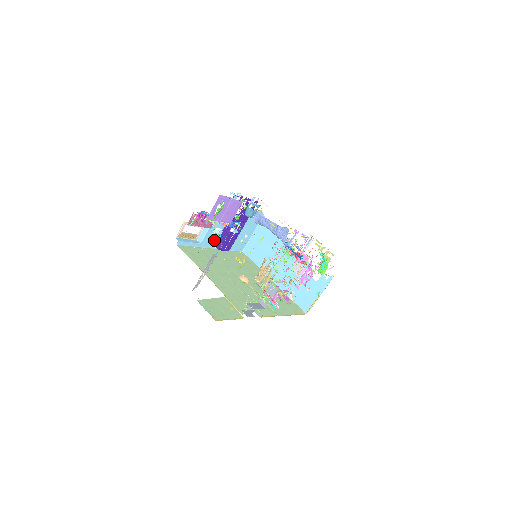
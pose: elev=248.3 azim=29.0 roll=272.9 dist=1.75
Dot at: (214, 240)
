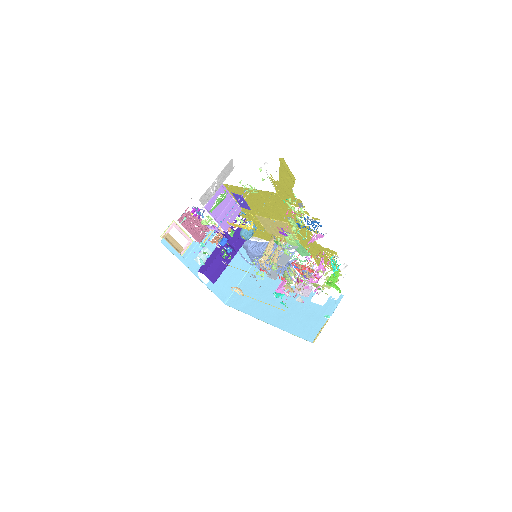
Dot at: (200, 261)
